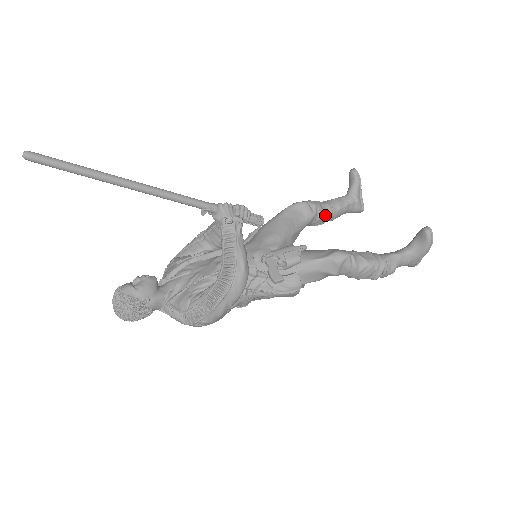
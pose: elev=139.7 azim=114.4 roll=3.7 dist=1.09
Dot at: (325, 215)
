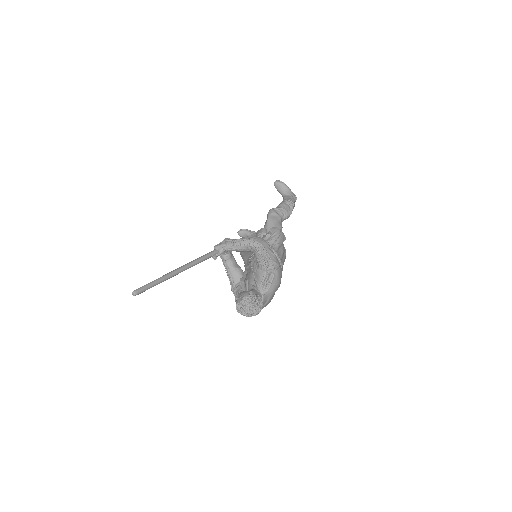
Dot at: occluded
